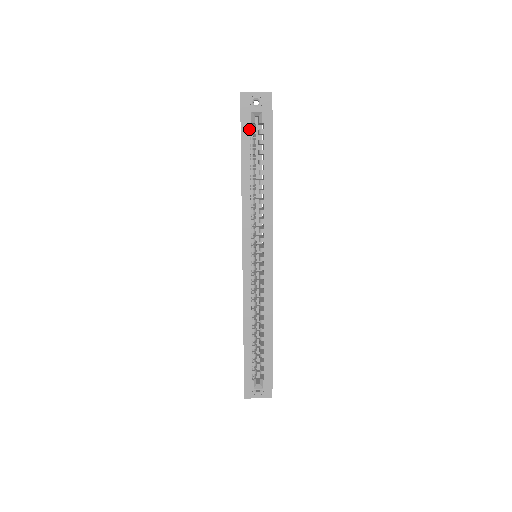
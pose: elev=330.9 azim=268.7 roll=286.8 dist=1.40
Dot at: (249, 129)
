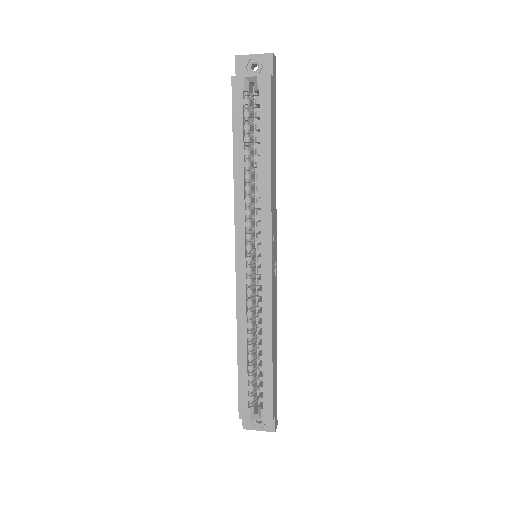
Dot at: (242, 98)
